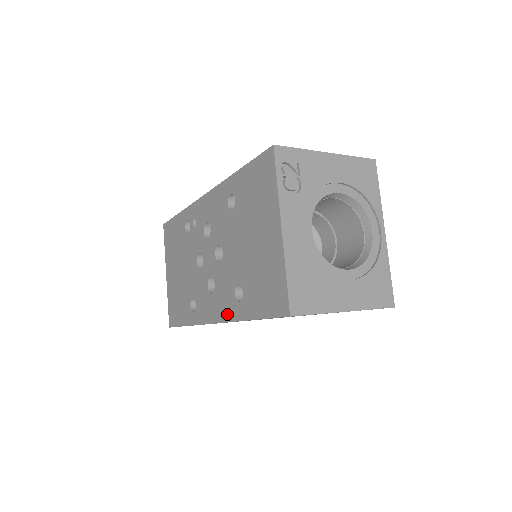
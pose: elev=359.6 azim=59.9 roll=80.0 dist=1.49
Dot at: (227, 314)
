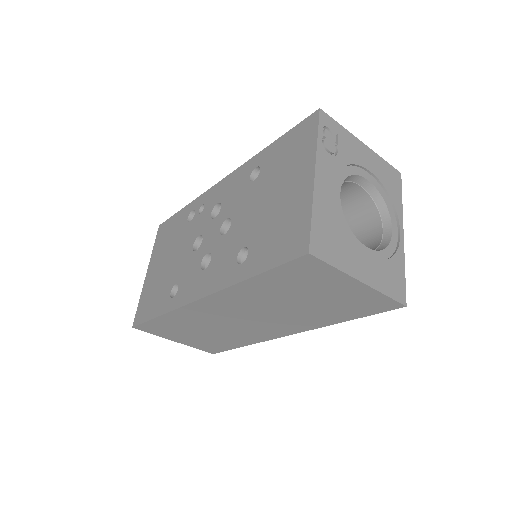
Dot at: (220, 282)
